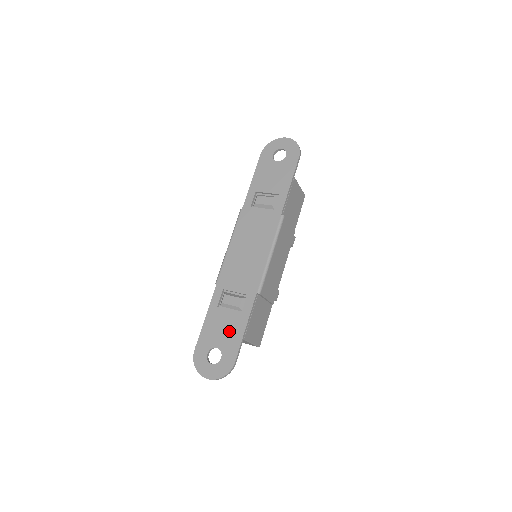
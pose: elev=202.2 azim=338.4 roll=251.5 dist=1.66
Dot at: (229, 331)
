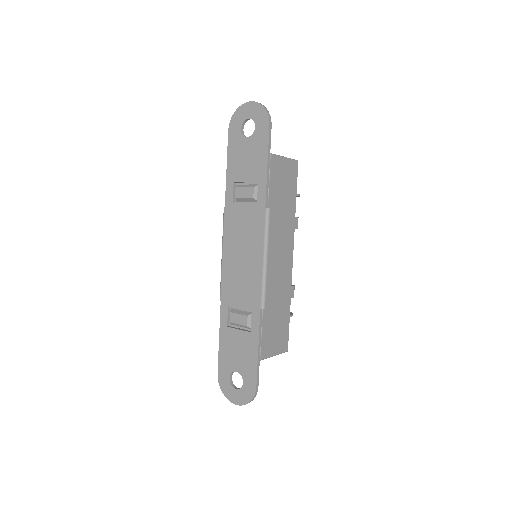
Dot at: (243, 353)
